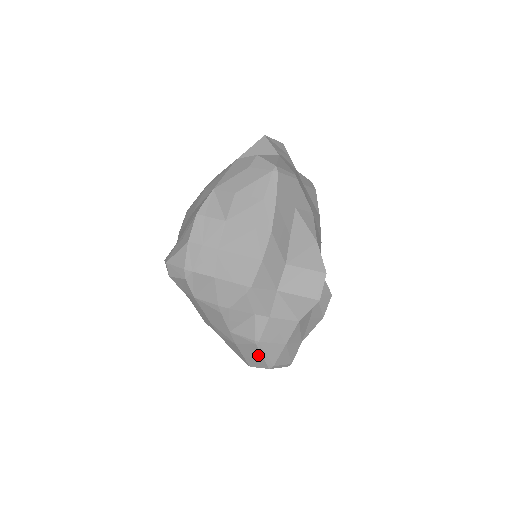
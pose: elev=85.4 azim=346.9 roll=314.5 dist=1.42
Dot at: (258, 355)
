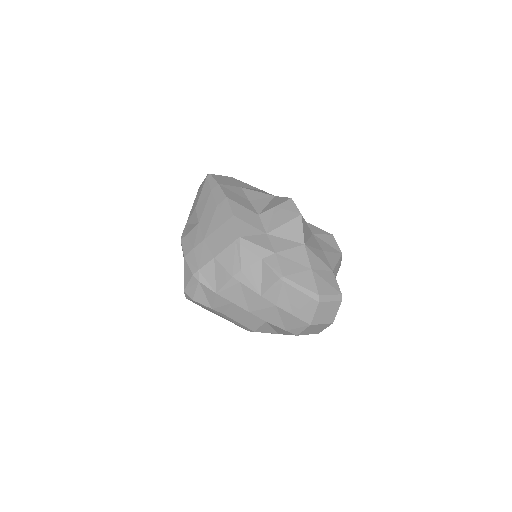
Dot at: (297, 295)
